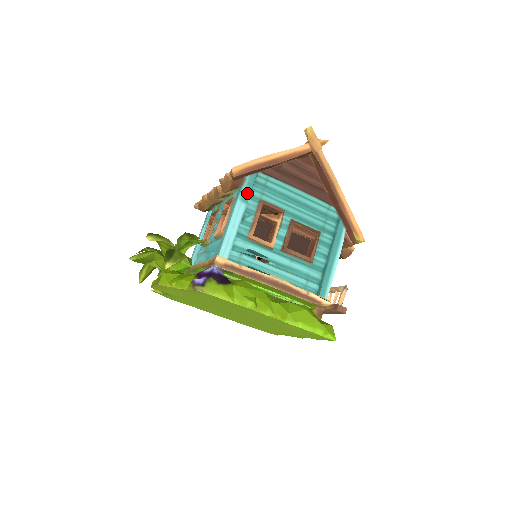
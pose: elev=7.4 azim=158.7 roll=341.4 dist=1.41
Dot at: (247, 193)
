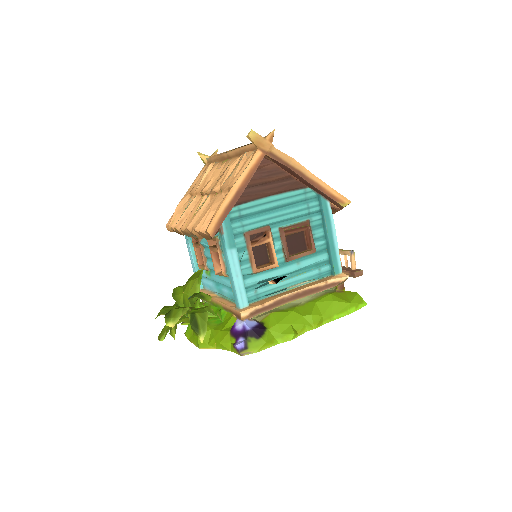
Dot at: (230, 238)
